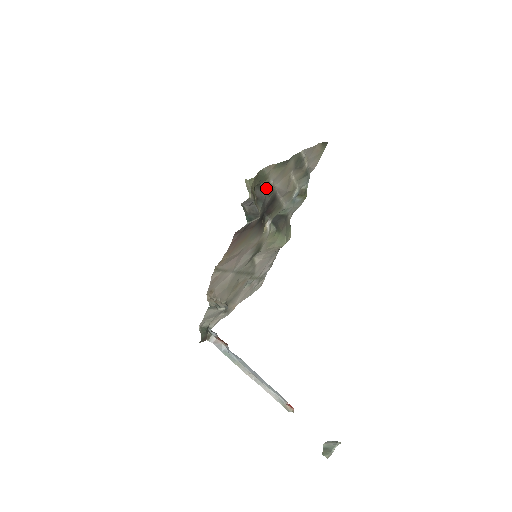
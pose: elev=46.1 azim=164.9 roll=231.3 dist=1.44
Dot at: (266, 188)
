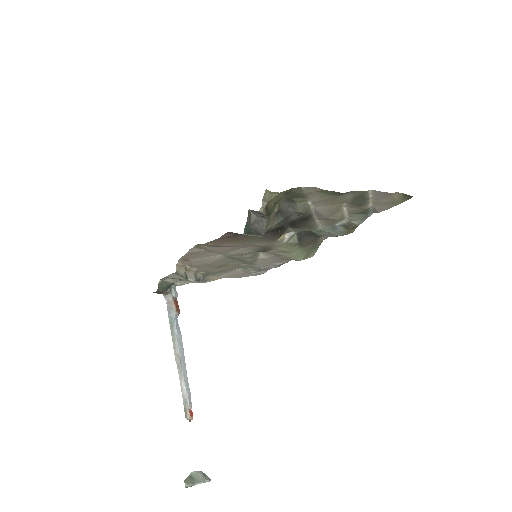
Dot at: (298, 205)
